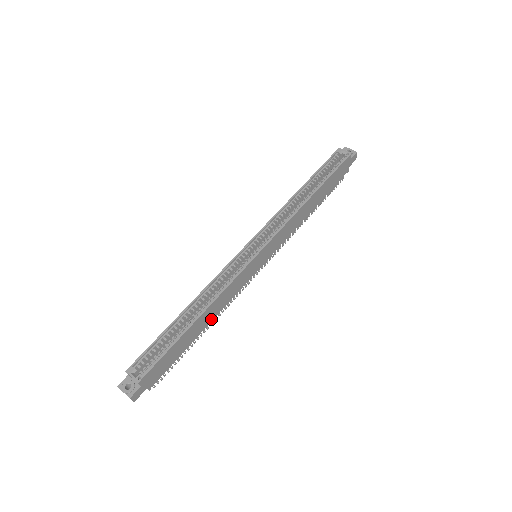
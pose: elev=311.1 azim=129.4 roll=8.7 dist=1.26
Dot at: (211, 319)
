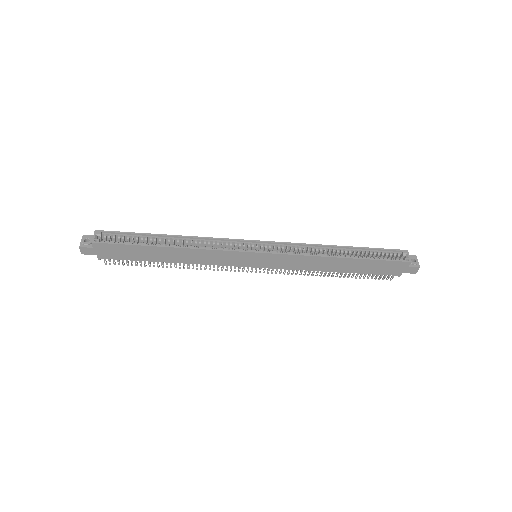
Dot at: (181, 261)
